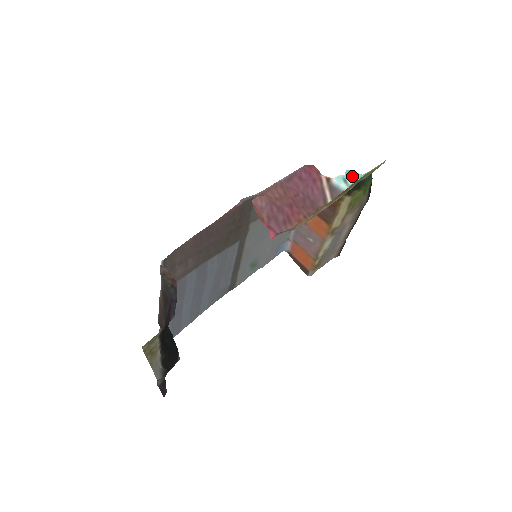
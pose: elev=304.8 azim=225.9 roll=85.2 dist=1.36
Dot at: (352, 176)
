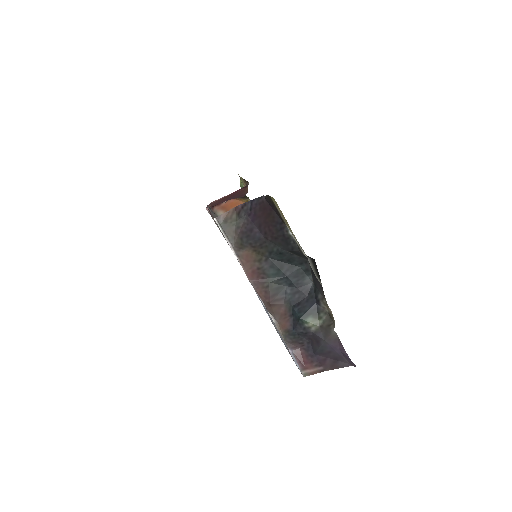
Dot at: occluded
